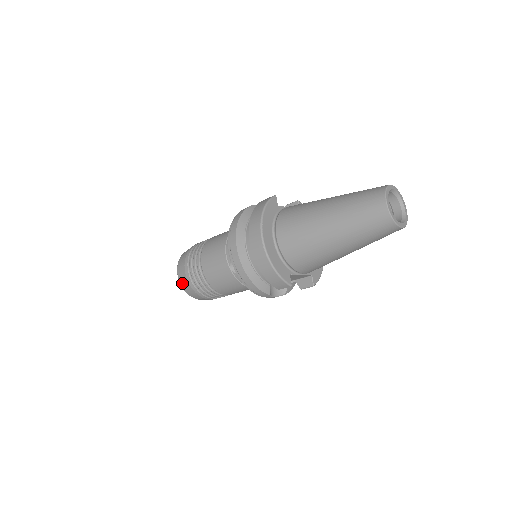
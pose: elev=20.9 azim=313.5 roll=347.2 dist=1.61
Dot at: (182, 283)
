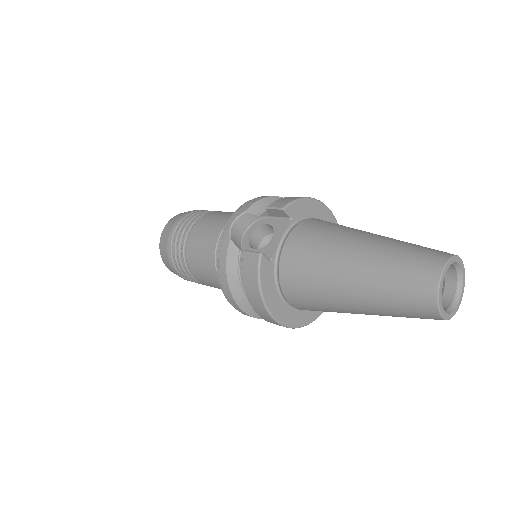
Dot at: occluded
